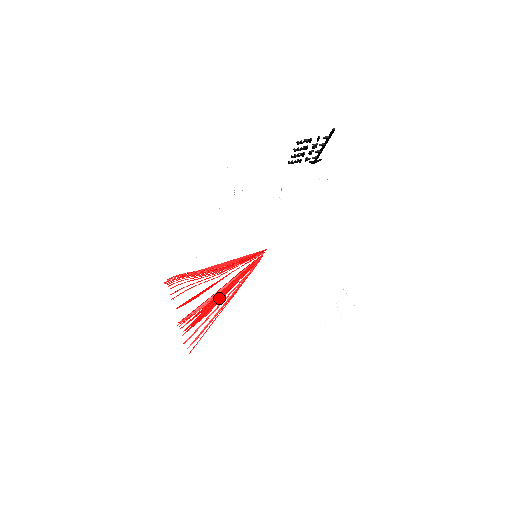
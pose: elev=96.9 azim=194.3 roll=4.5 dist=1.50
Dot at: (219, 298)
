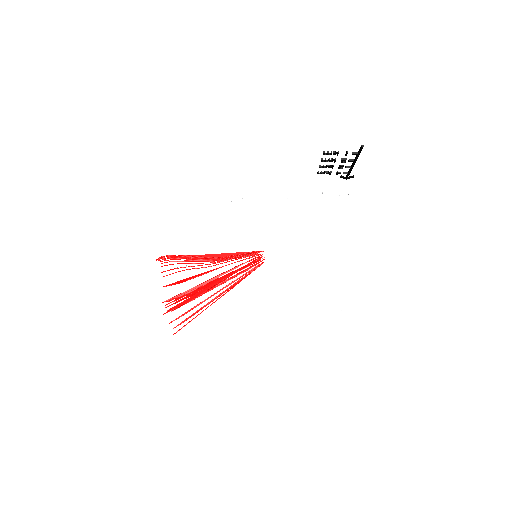
Dot at: (208, 287)
